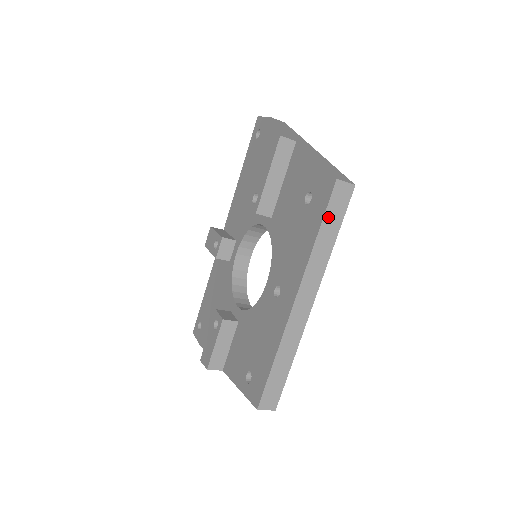
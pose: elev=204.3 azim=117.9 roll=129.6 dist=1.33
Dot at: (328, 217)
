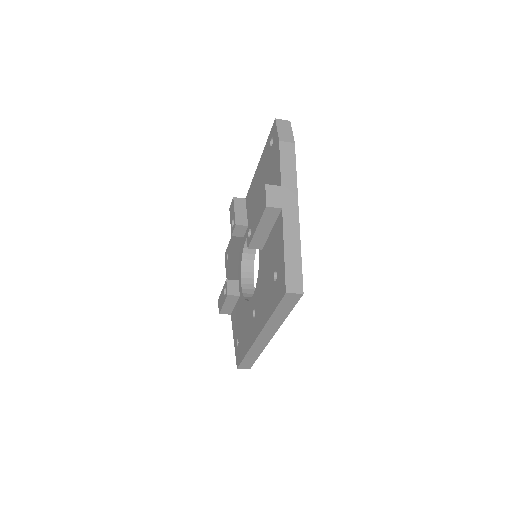
Dot at: (280, 307)
